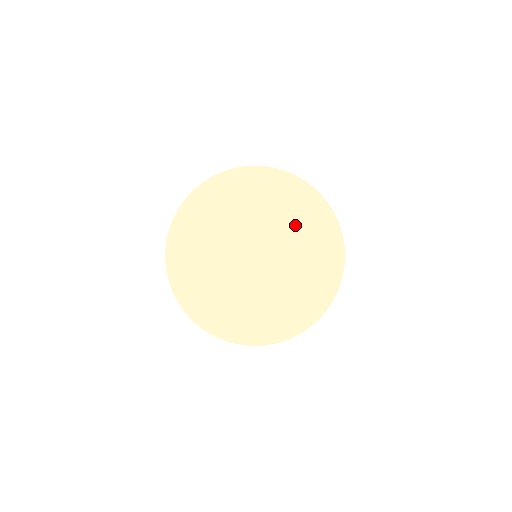
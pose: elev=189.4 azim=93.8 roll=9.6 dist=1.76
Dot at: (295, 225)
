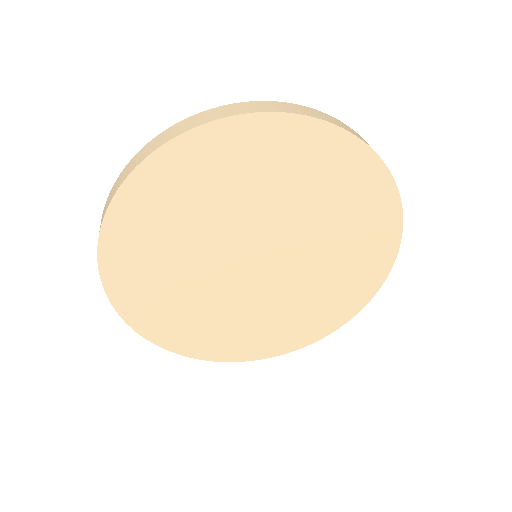
Dot at: (336, 229)
